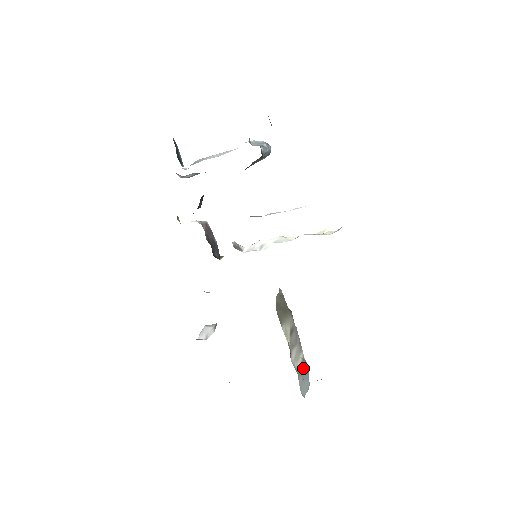
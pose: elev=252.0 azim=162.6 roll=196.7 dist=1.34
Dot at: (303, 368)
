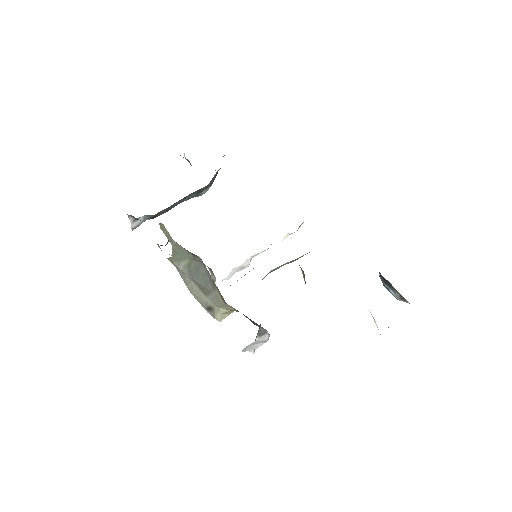
Dot at: occluded
